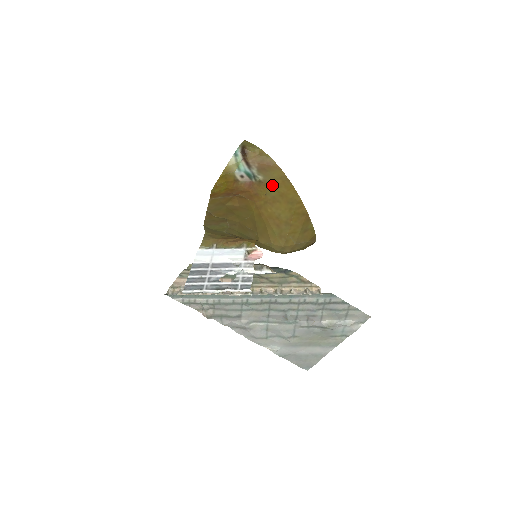
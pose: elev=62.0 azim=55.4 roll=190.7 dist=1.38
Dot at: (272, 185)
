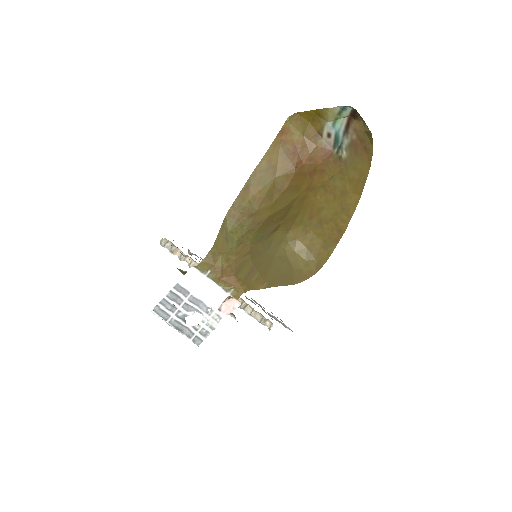
Dot at: (346, 173)
